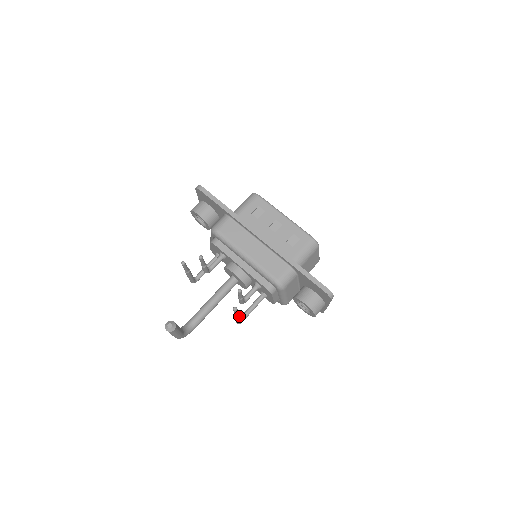
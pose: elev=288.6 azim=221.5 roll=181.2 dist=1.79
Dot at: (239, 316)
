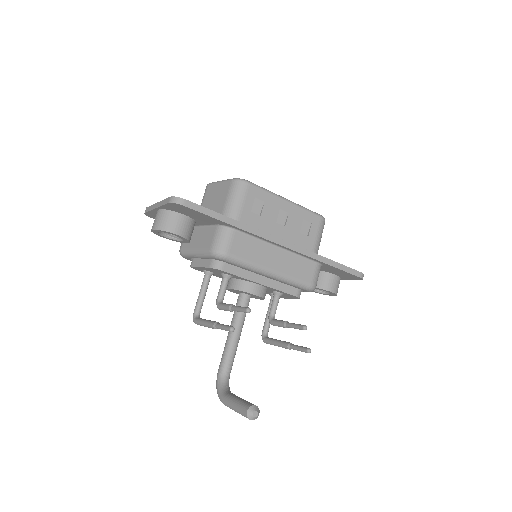
Dot at: occluded
